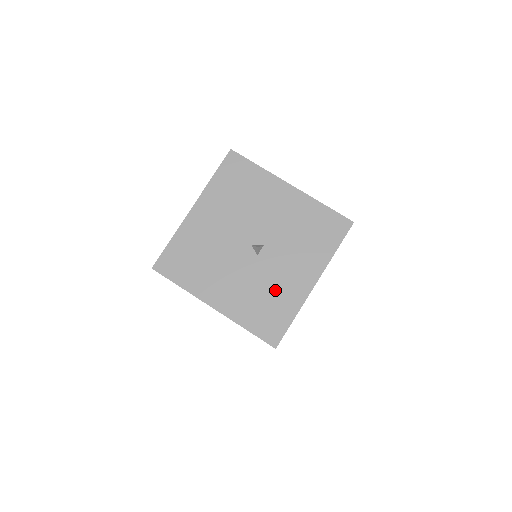
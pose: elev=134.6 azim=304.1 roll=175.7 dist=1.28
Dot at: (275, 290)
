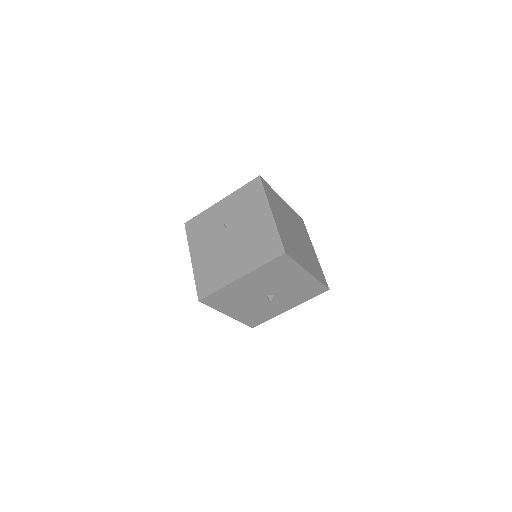
Dot at: (267, 311)
